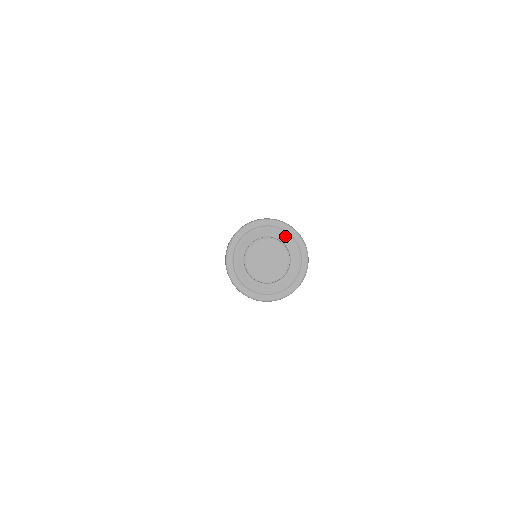
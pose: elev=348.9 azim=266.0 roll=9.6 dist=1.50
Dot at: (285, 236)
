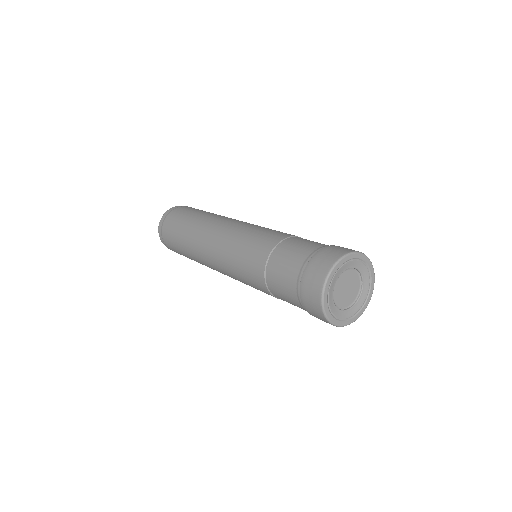
Dot at: (355, 262)
